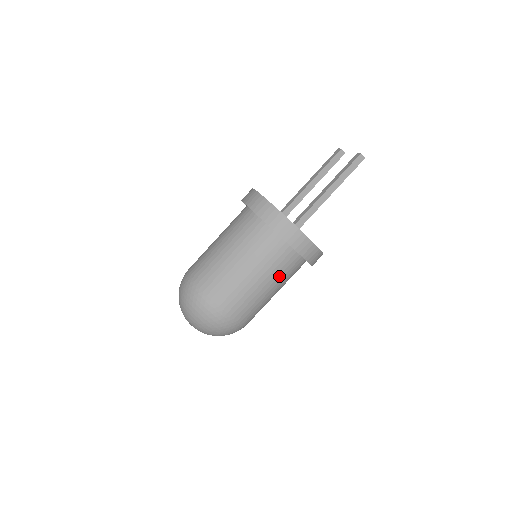
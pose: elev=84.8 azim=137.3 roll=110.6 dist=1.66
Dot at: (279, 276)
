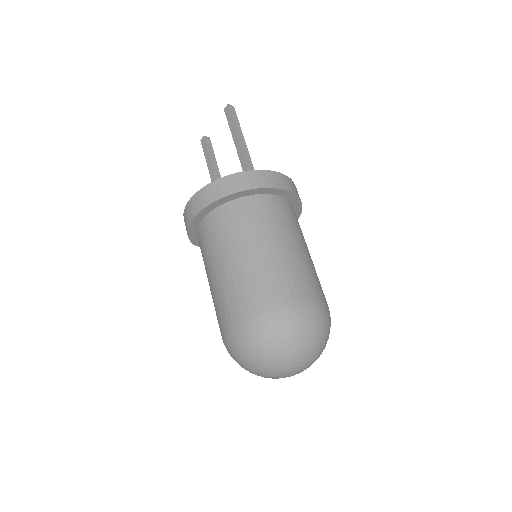
Dot at: (298, 231)
